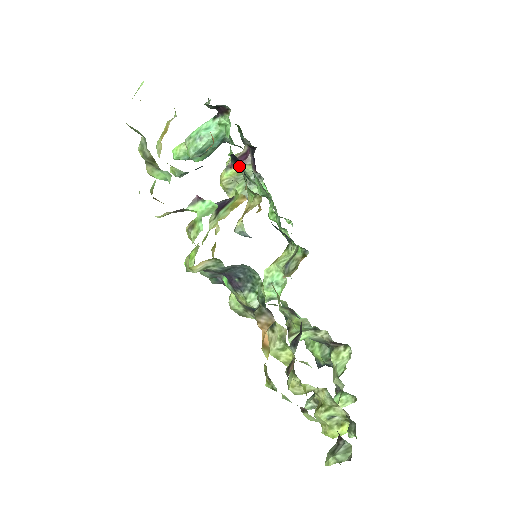
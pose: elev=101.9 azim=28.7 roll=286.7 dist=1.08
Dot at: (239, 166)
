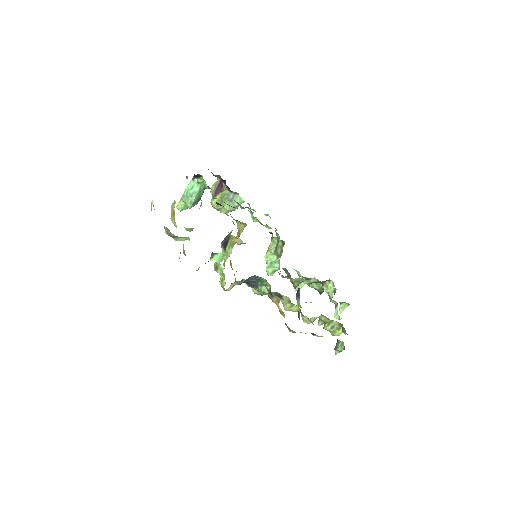
Dot at: occluded
